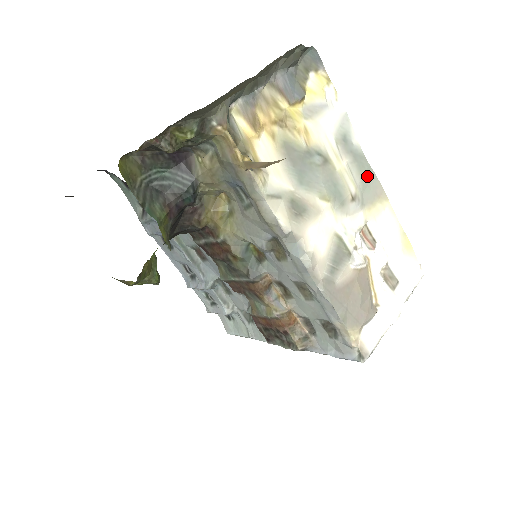
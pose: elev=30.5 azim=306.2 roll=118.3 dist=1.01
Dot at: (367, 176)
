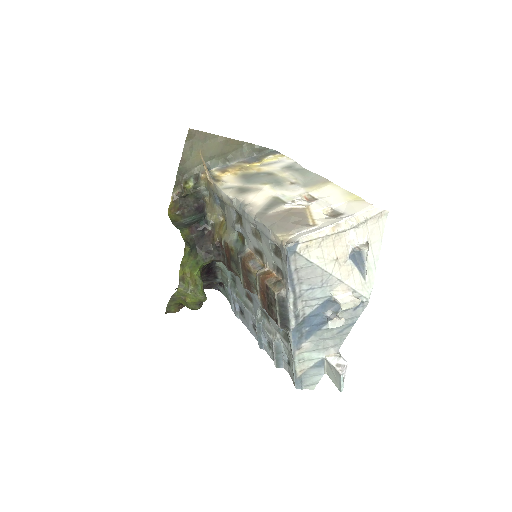
Dot at: (309, 176)
